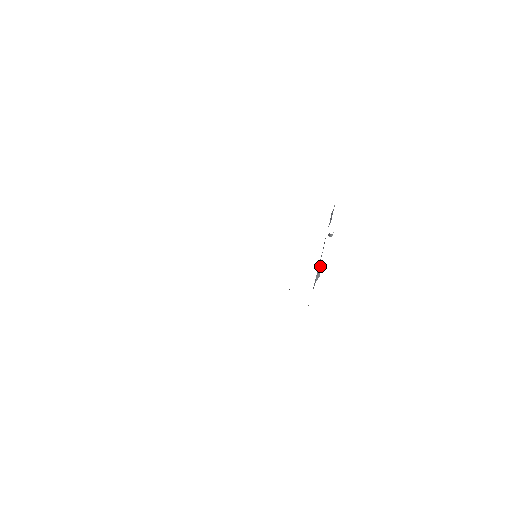
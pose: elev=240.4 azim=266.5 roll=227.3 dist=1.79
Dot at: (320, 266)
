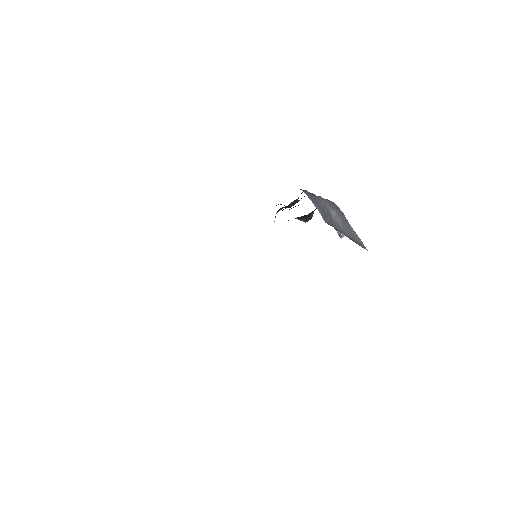
Dot at: (335, 215)
